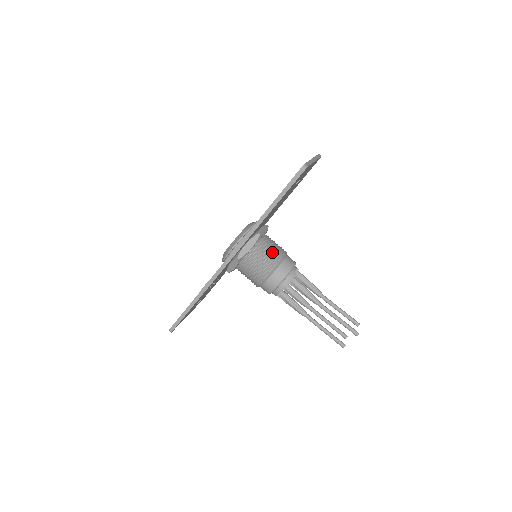
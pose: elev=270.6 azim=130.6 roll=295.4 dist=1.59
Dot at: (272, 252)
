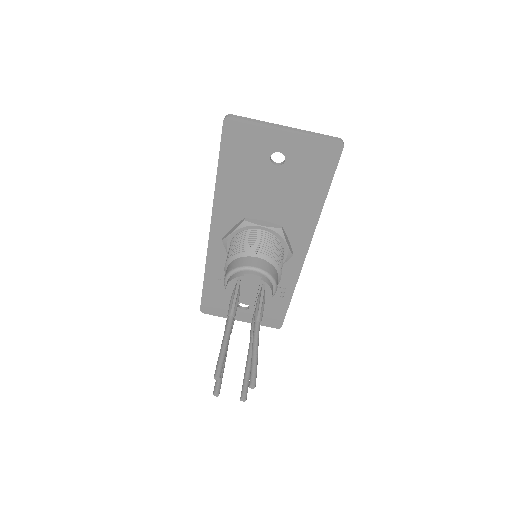
Dot at: (244, 243)
